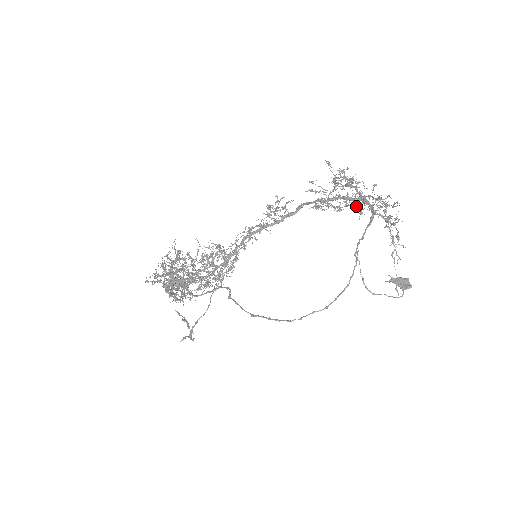
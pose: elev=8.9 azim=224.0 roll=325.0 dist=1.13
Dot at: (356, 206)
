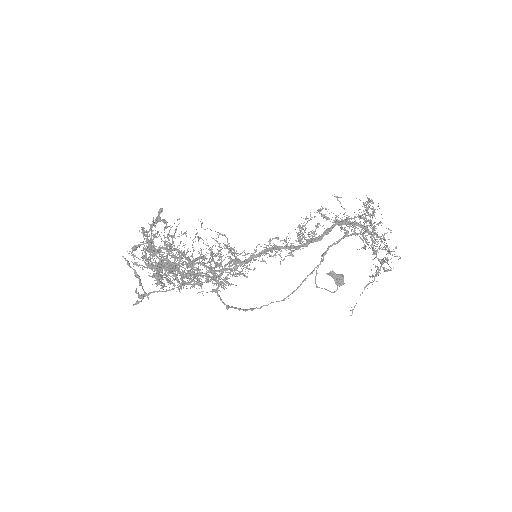
Dot at: occluded
